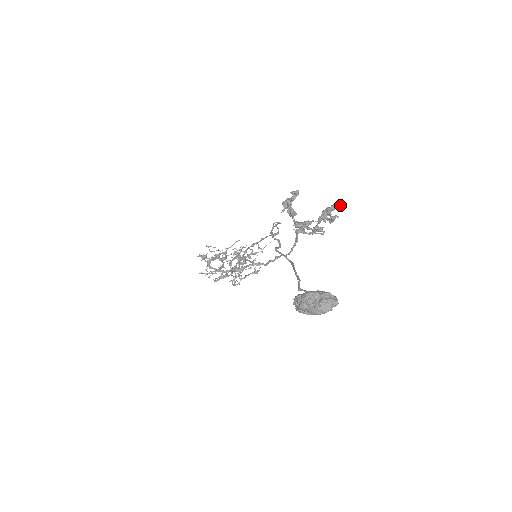
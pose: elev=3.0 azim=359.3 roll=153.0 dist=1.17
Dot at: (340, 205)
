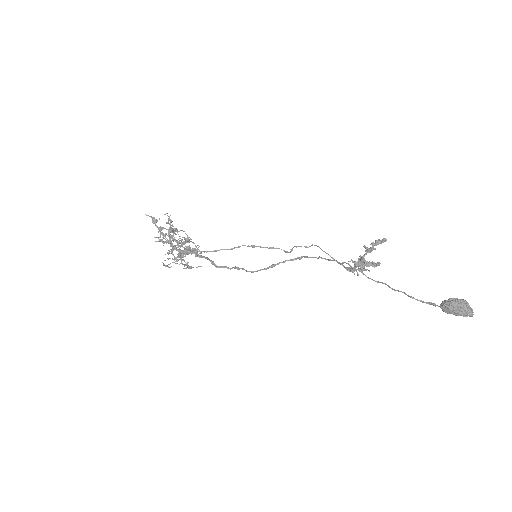
Dot at: occluded
